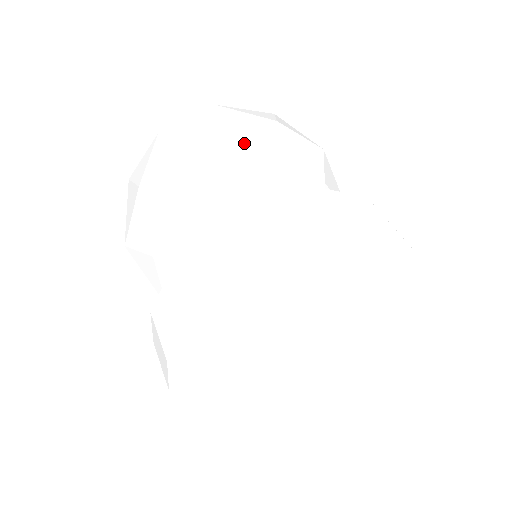
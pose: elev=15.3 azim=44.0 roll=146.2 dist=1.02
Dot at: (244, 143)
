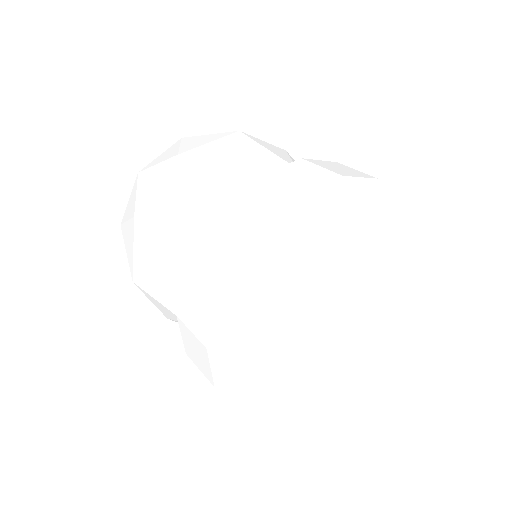
Dot at: (217, 152)
